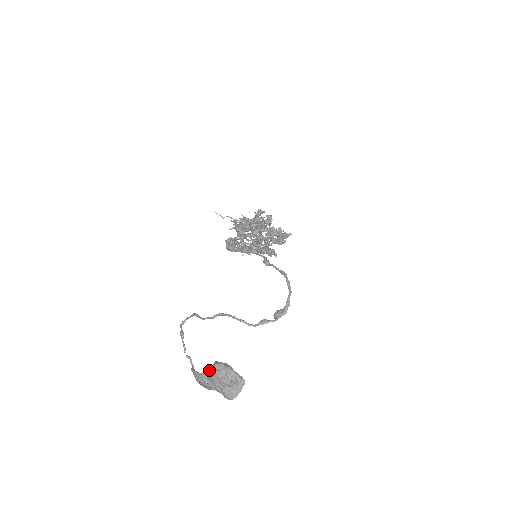
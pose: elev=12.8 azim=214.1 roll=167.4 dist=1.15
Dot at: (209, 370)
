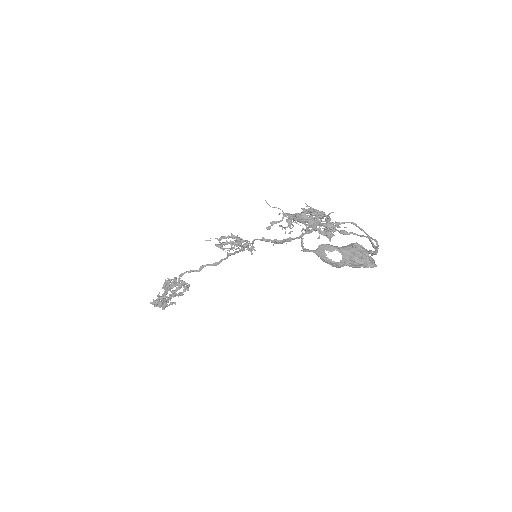
Dot at: (347, 245)
